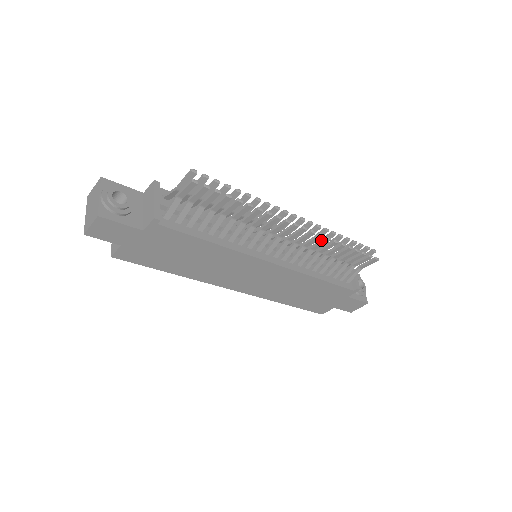
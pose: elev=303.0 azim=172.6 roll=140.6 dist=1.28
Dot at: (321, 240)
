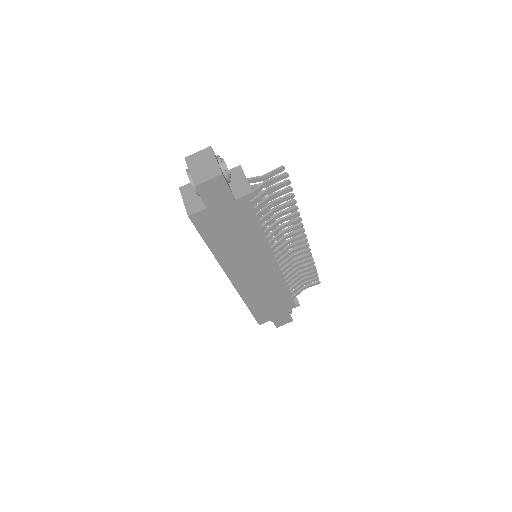
Dot at: (305, 254)
